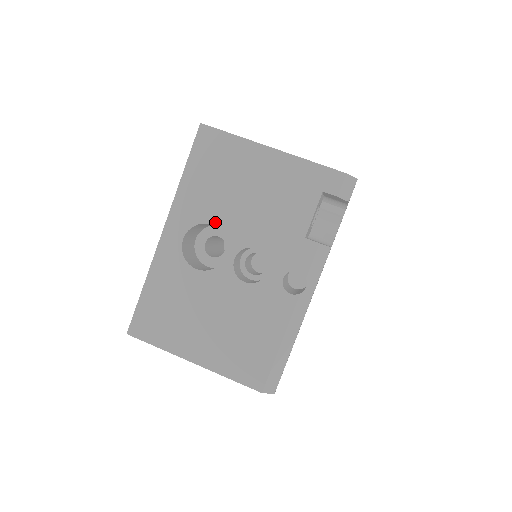
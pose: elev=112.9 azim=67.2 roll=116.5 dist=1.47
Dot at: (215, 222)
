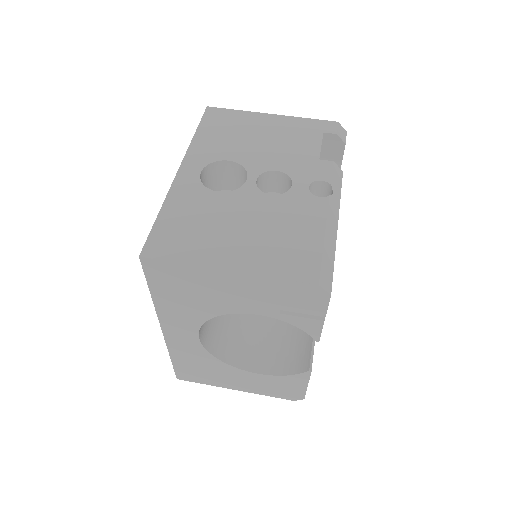
Dot at: (231, 158)
